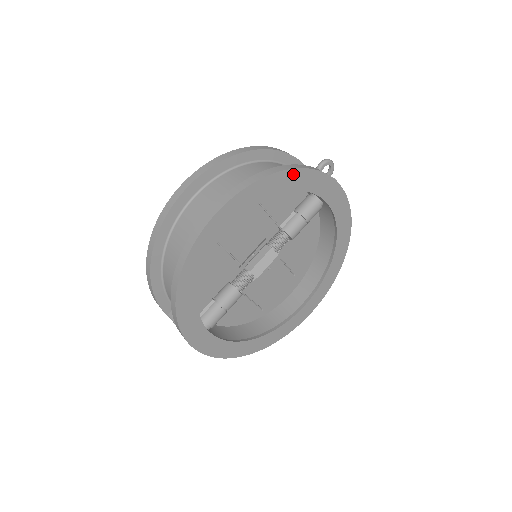
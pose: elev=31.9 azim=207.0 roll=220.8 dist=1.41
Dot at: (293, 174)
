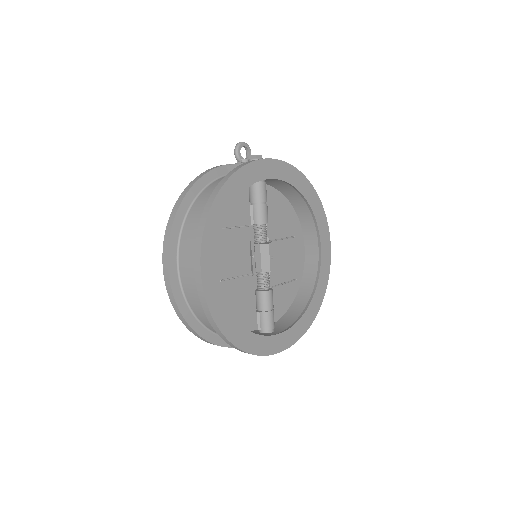
Dot at: (223, 194)
